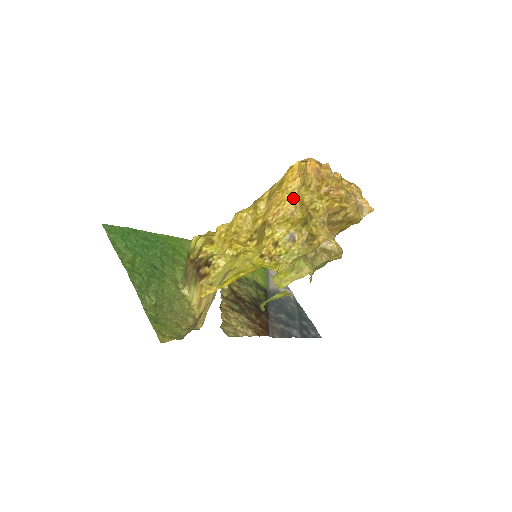
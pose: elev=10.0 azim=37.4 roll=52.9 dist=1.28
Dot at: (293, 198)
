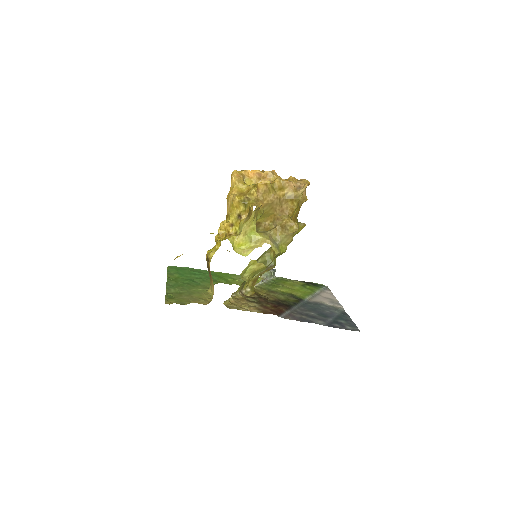
Dot at: (232, 191)
